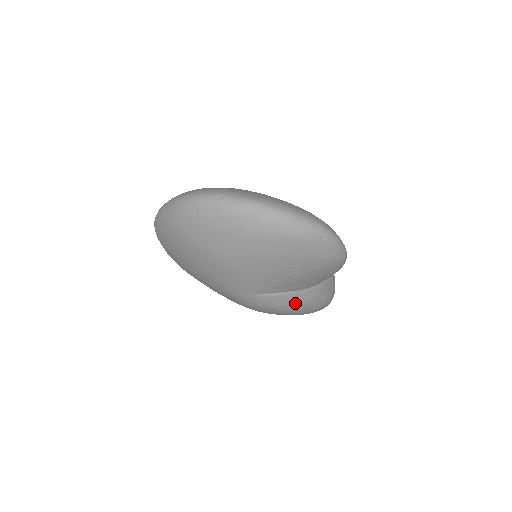
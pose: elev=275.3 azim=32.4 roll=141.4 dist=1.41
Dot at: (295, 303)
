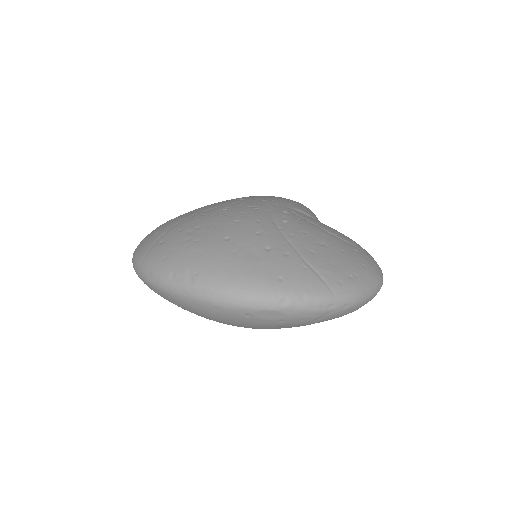
Dot at: occluded
